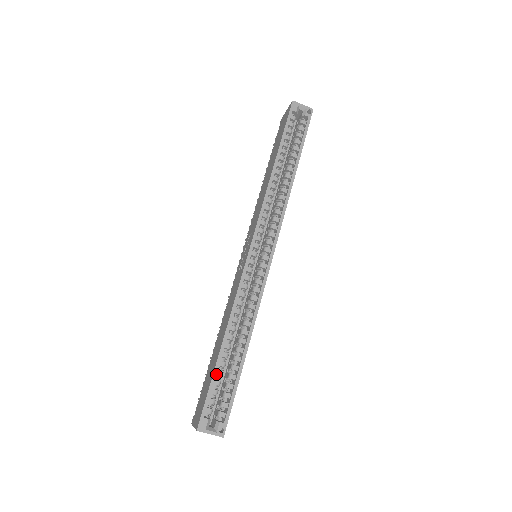
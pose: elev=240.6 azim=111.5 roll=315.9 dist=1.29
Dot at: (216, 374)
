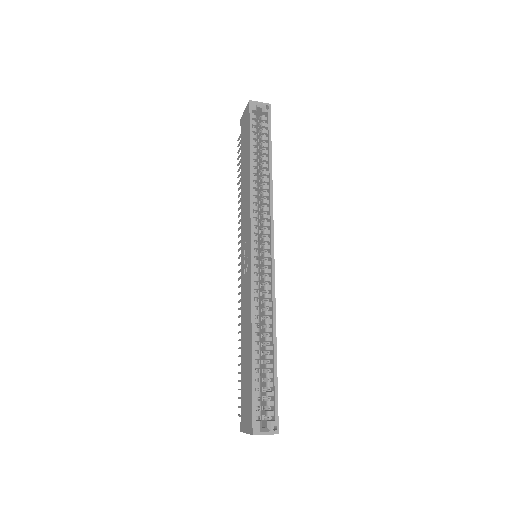
Dot at: (255, 377)
